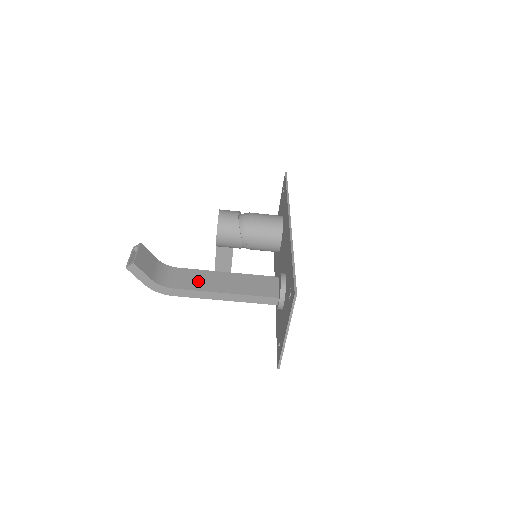
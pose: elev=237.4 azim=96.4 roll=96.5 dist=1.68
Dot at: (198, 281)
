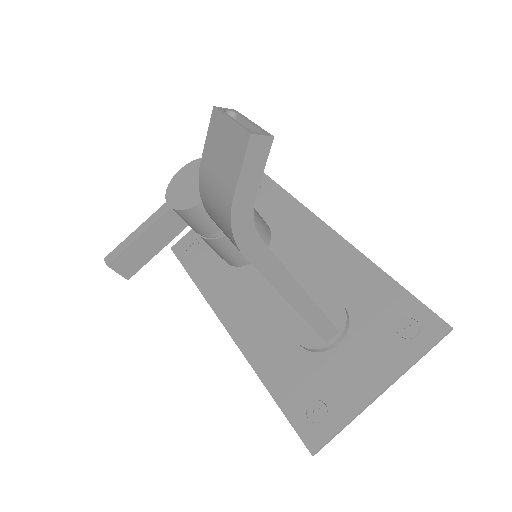
Dot at: occluded
